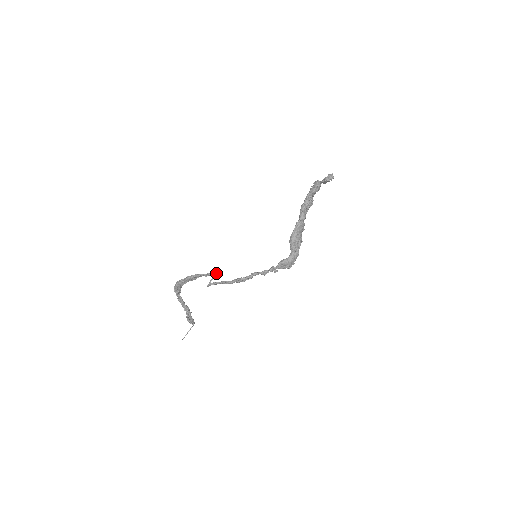
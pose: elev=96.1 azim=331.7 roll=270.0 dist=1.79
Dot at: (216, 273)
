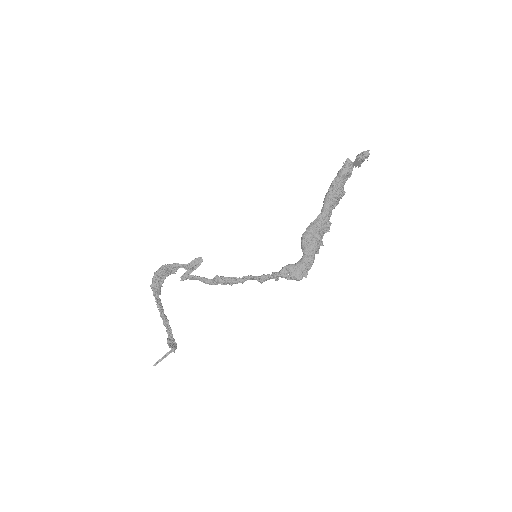
Dot at: (198, 266)
